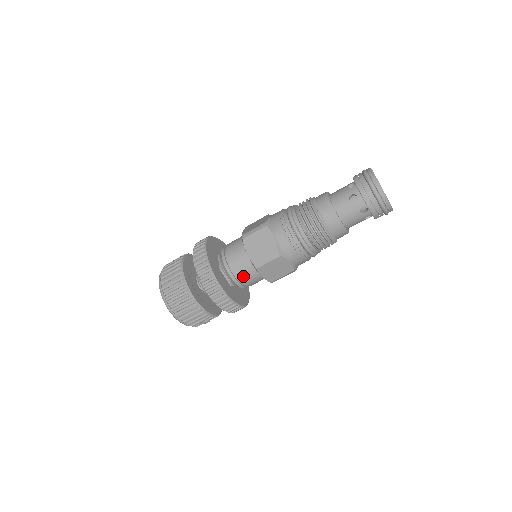
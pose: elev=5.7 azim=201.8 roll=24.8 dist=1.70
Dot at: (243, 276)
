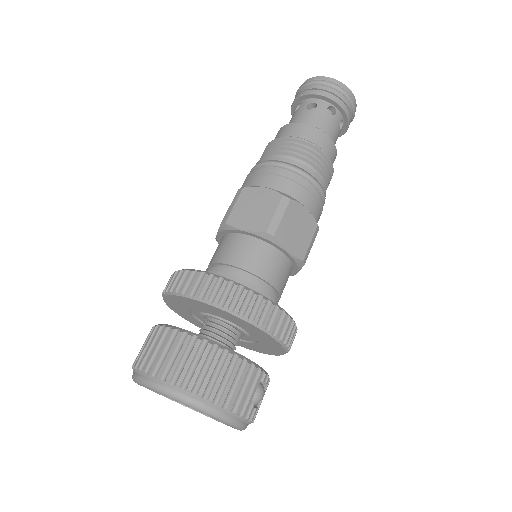
Dot at: (263, 269)
